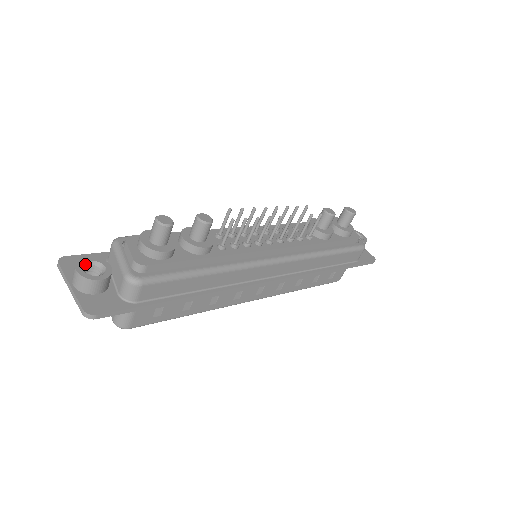
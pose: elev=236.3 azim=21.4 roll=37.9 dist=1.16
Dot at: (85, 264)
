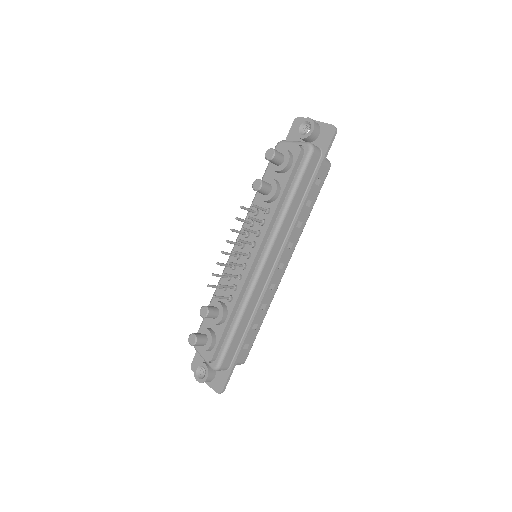
Dot at: (197, 372)
